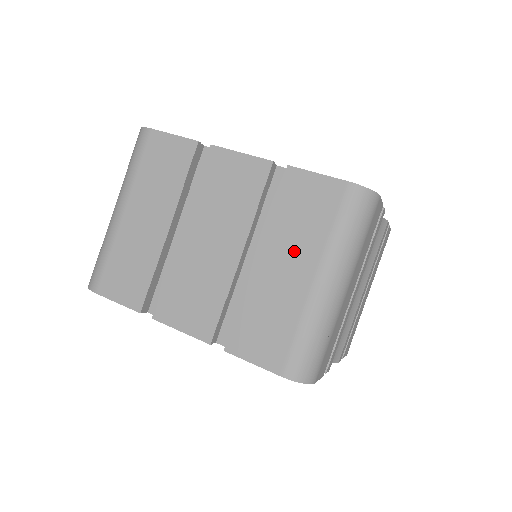
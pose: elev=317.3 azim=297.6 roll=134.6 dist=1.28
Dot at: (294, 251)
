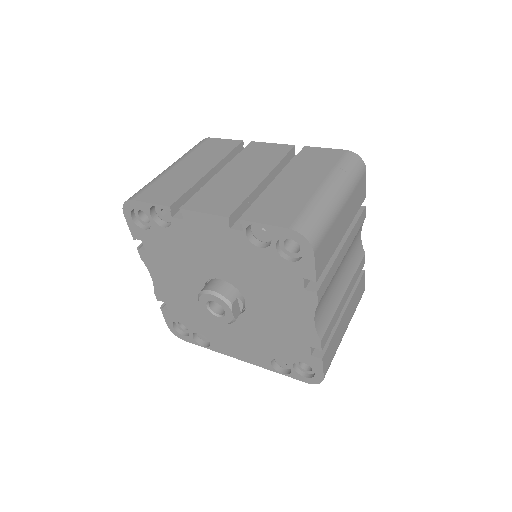
Dot at: (306, 175)
